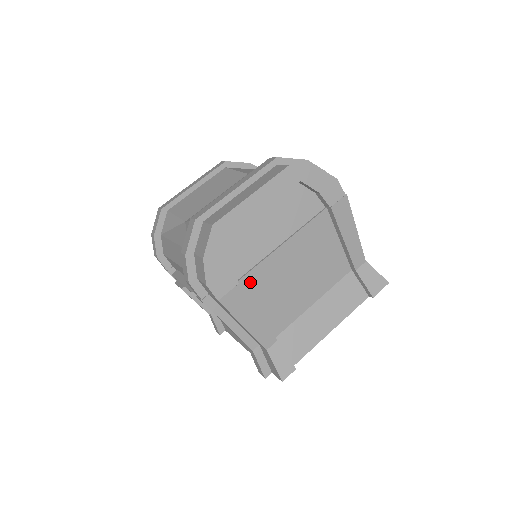
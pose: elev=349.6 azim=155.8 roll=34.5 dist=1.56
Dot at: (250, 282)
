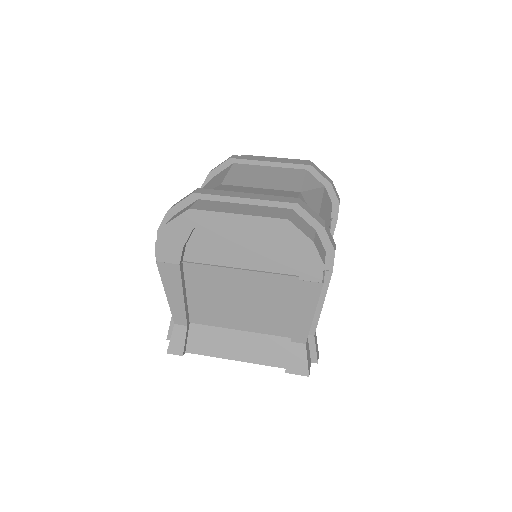
Dot at: (194, 271)
